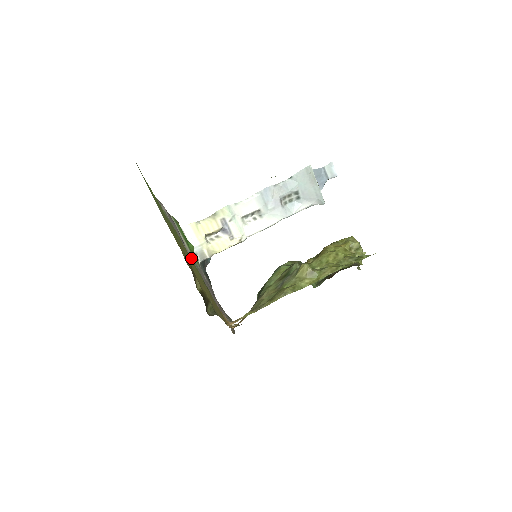
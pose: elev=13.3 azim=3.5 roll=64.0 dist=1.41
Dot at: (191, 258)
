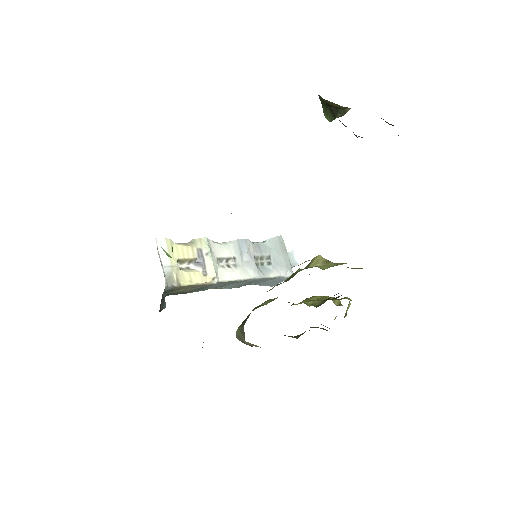
Dot at: occluded
